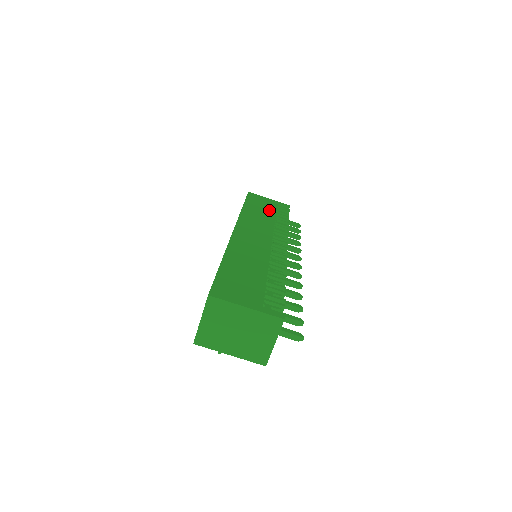
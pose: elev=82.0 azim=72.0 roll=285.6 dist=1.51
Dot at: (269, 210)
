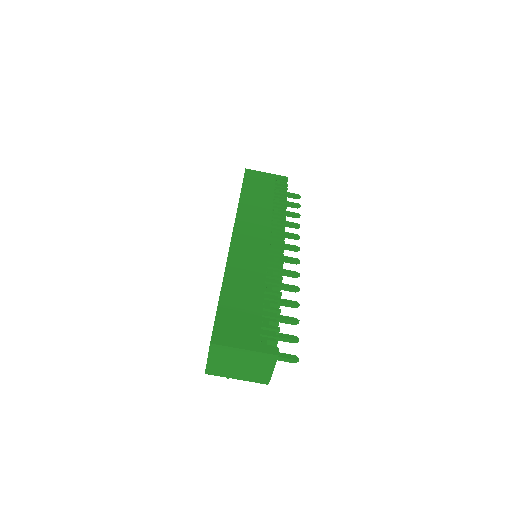
Dot at: (266, 193)
